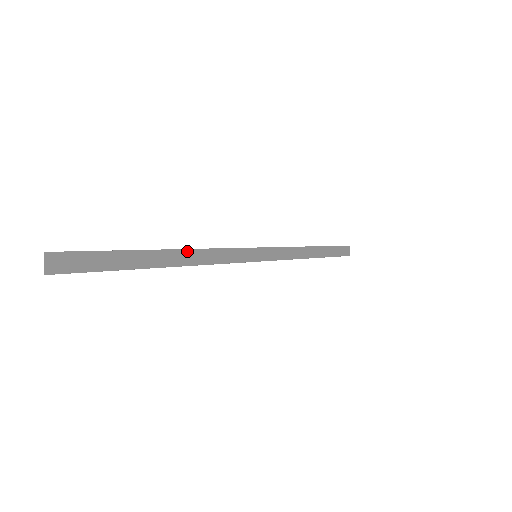
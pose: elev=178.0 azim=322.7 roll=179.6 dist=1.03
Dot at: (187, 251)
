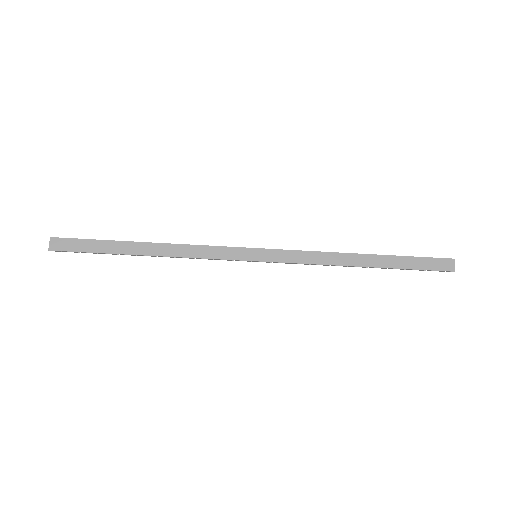
Dot at: (166, 245)
